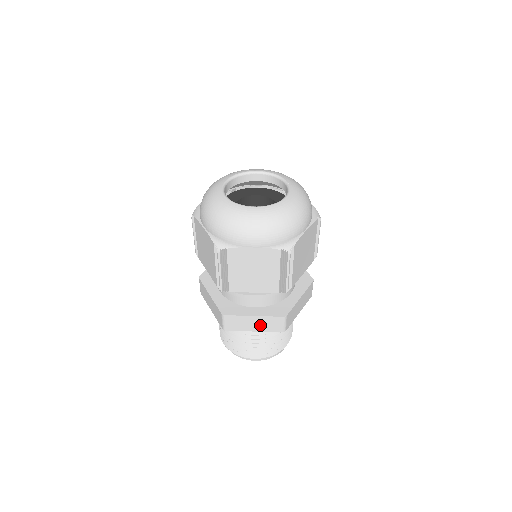
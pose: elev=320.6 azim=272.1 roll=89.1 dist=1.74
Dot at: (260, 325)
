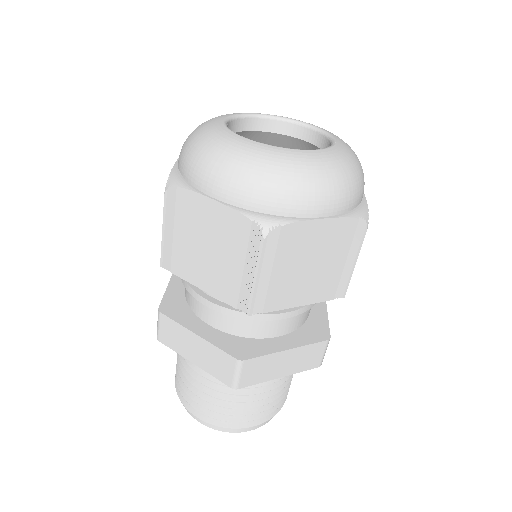
Dot at: (203, 356)
